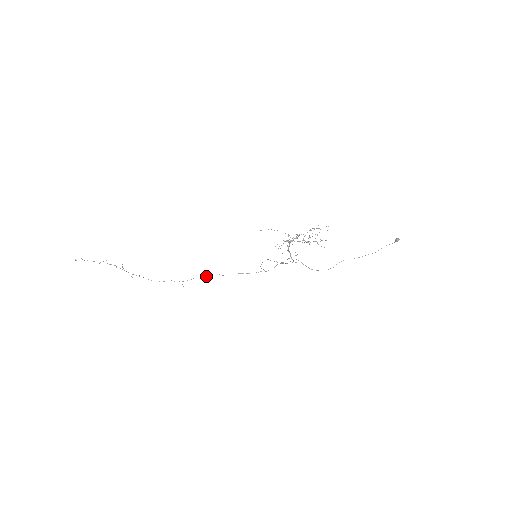
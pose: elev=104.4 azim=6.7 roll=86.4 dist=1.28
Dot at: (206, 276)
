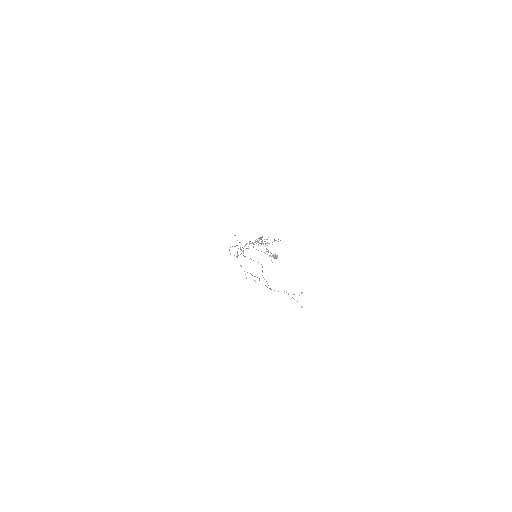
Dot at: occluded
